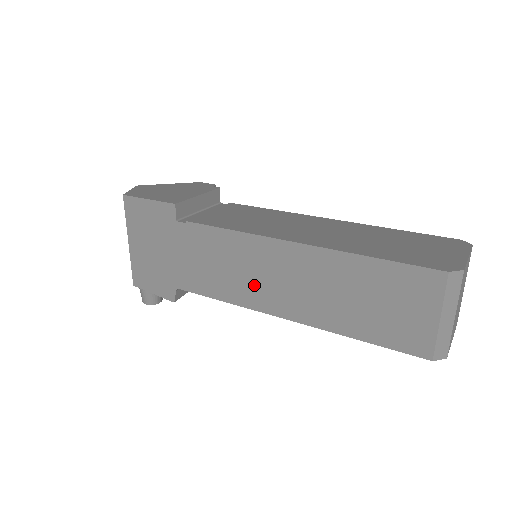
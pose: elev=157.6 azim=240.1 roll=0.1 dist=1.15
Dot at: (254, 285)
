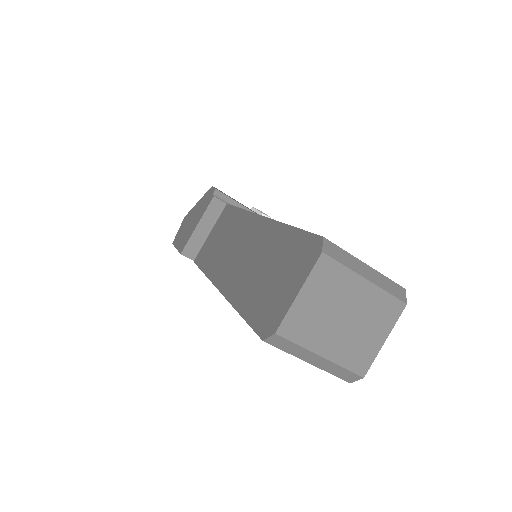
Dot at: occluded
